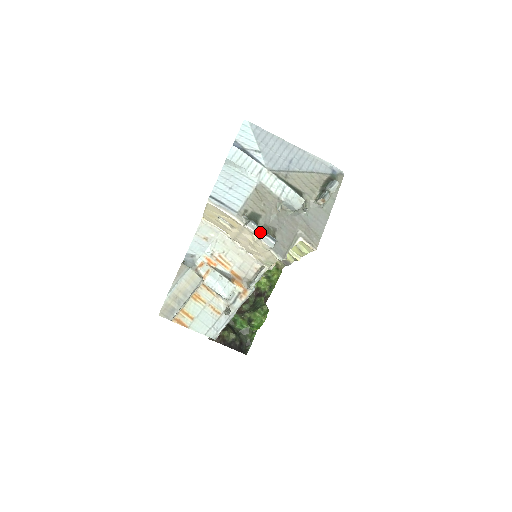
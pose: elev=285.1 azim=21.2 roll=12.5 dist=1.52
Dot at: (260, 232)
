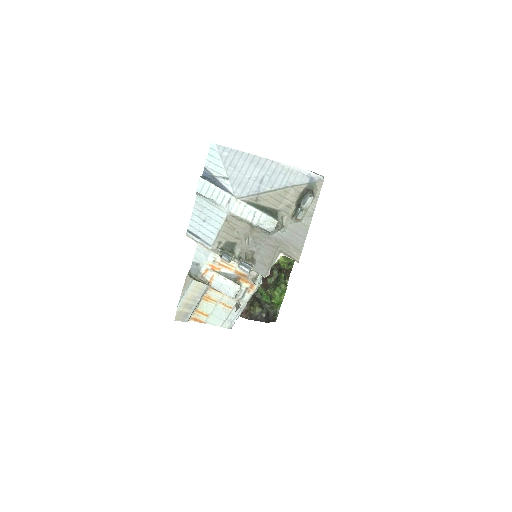
Dot at: (237, 258)
